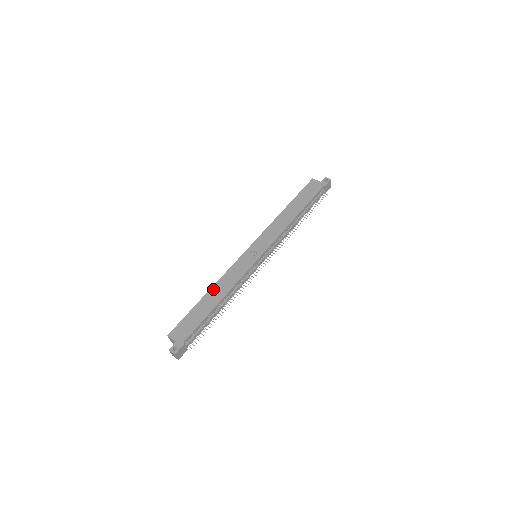
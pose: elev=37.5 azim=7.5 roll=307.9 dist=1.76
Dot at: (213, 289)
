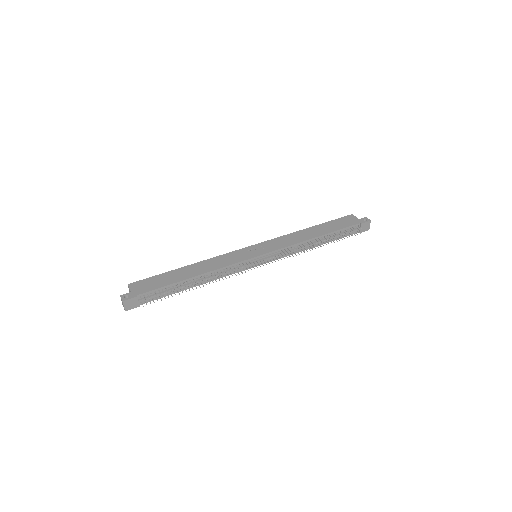
Dot at: (196, 264)
